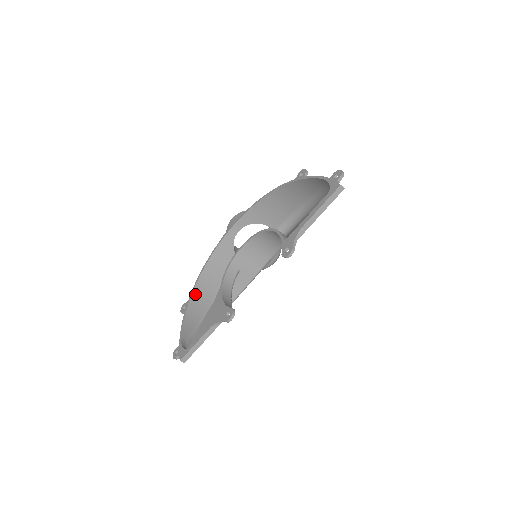
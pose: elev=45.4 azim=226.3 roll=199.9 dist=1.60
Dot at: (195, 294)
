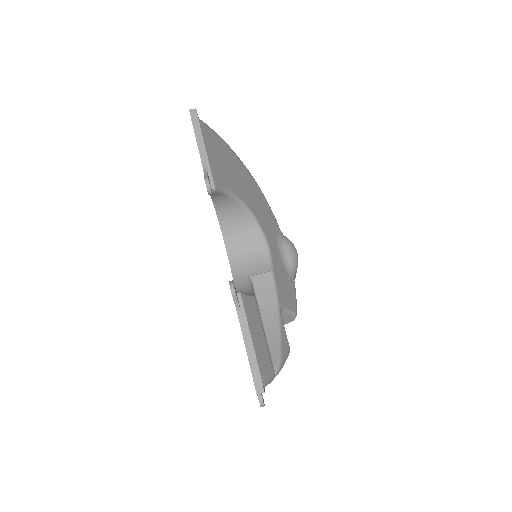
Dot at: occluded
